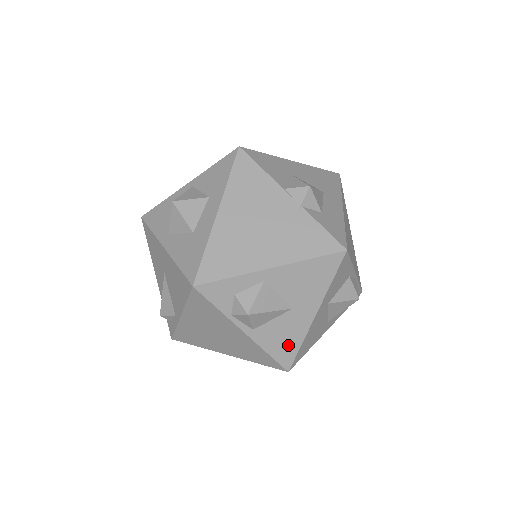
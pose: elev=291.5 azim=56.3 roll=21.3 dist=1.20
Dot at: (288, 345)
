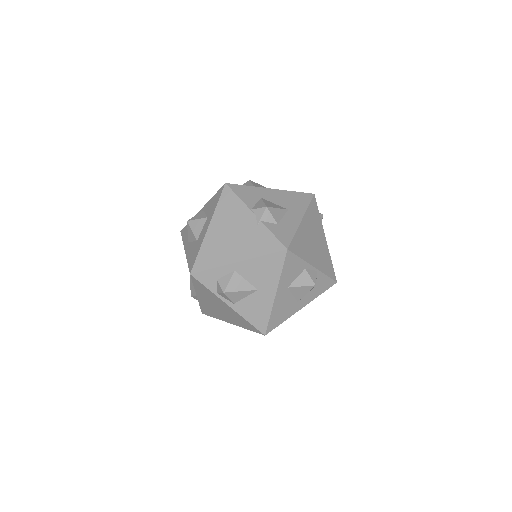
Dot at: (260, 316)
